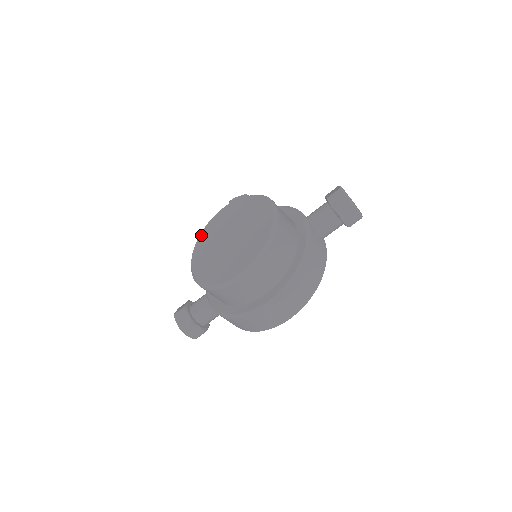
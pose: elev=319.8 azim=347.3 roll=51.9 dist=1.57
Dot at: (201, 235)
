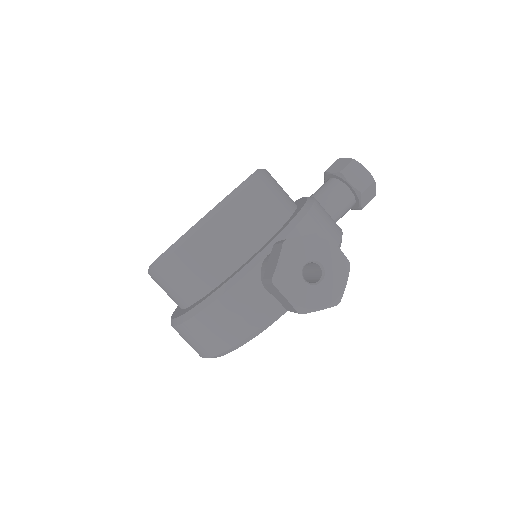
Dot at: occluded
